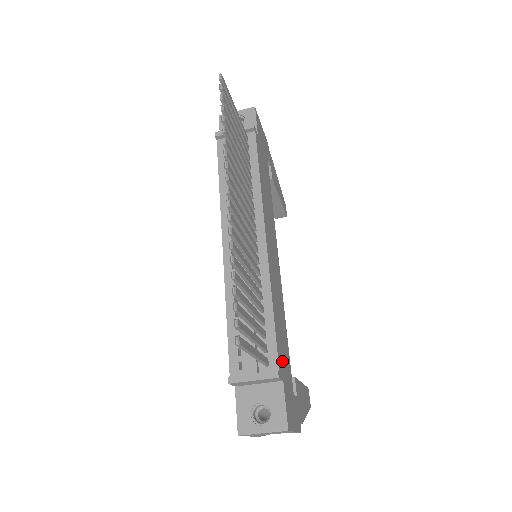
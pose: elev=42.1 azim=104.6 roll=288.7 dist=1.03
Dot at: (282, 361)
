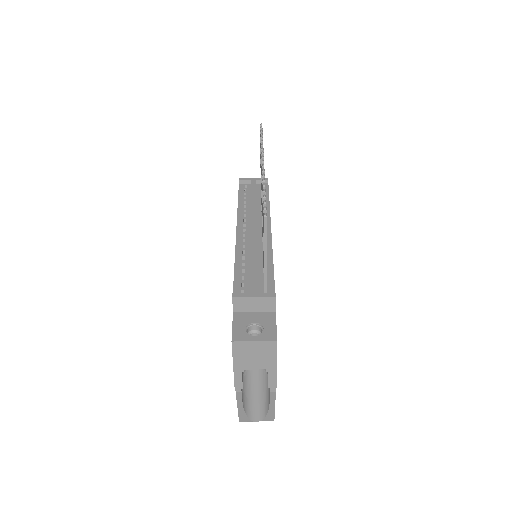
Dot at: occluded
